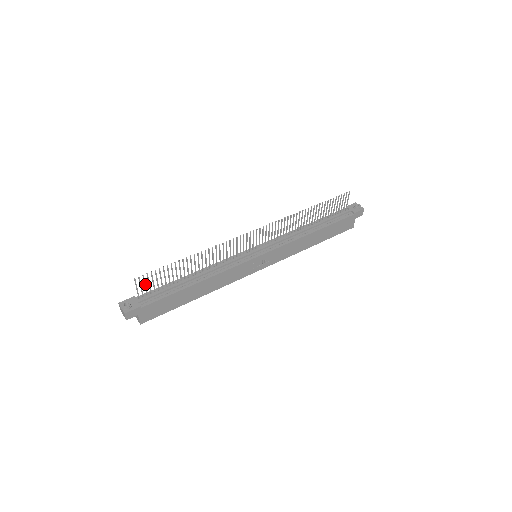
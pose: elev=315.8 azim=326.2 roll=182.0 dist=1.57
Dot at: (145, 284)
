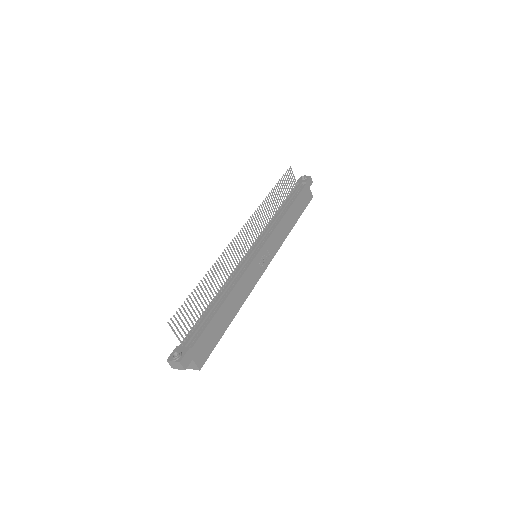
Dot at: (180, 325)
